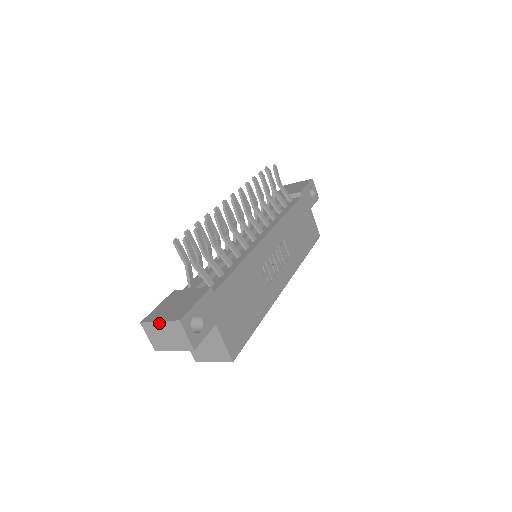
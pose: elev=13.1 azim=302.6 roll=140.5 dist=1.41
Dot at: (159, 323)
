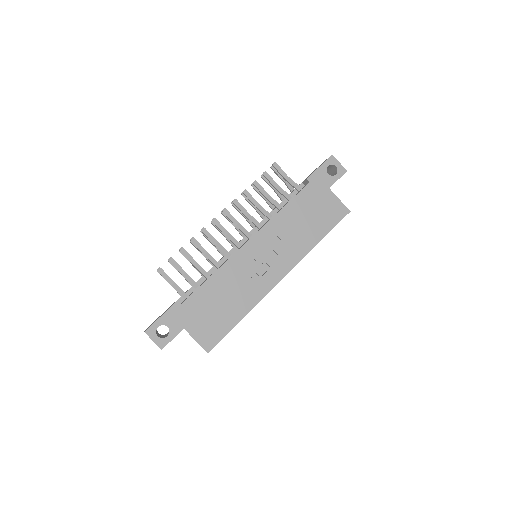
Dot at: occluded
